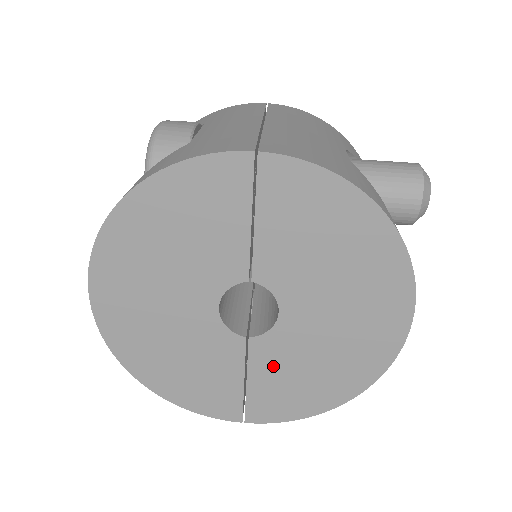
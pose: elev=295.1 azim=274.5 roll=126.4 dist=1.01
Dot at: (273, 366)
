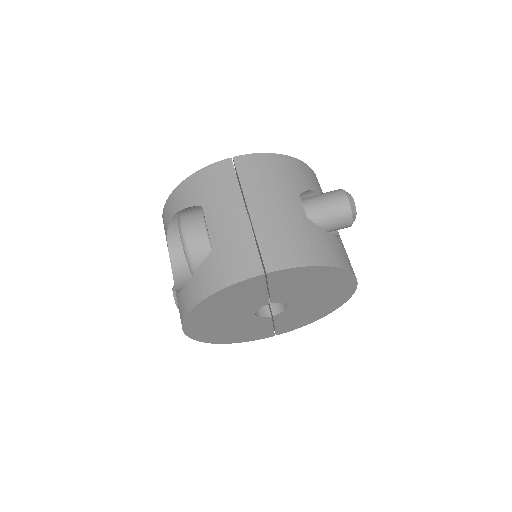
Dot at: (287, 318)
